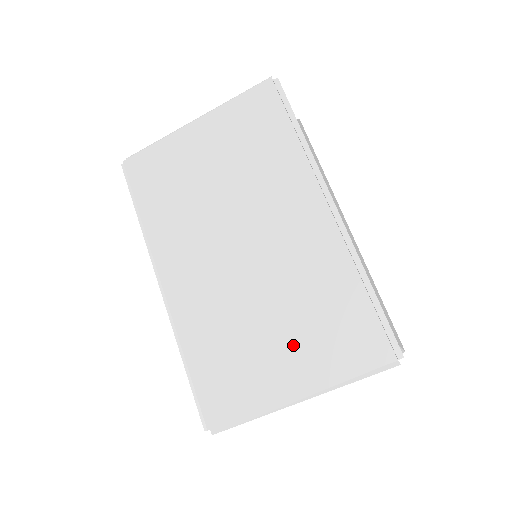
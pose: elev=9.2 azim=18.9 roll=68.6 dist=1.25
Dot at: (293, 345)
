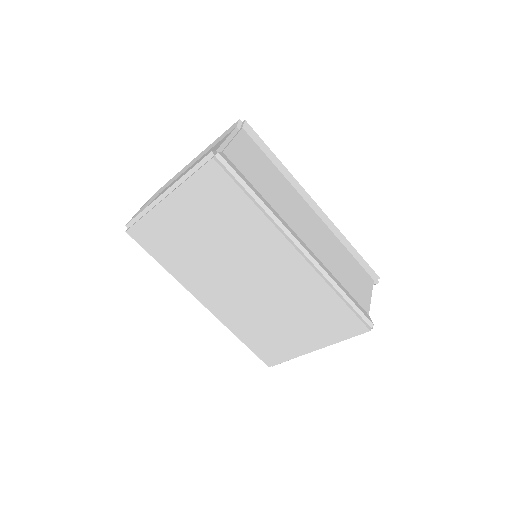
Dot at: (303, 328)
